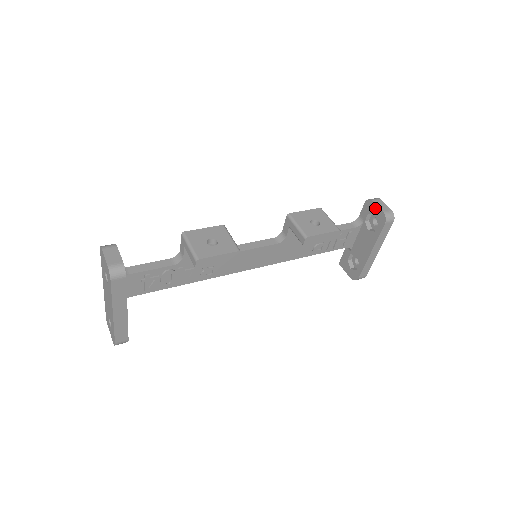
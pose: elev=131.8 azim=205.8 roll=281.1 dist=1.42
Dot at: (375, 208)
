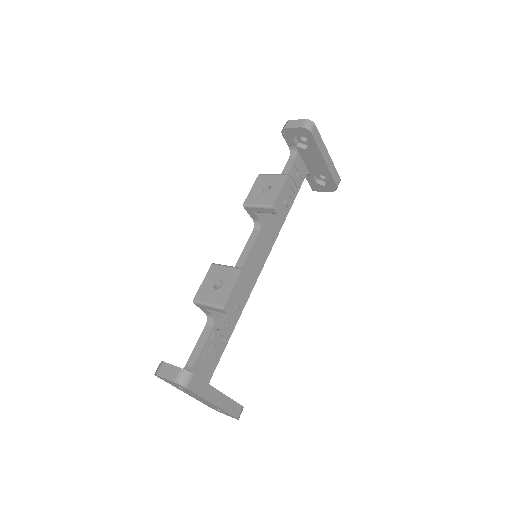
Dot at: (293, 131)
